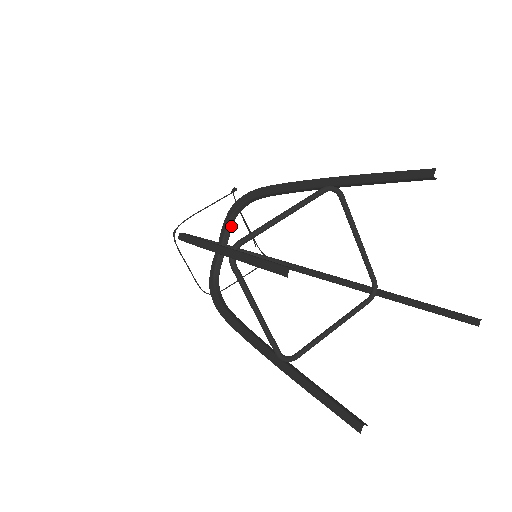
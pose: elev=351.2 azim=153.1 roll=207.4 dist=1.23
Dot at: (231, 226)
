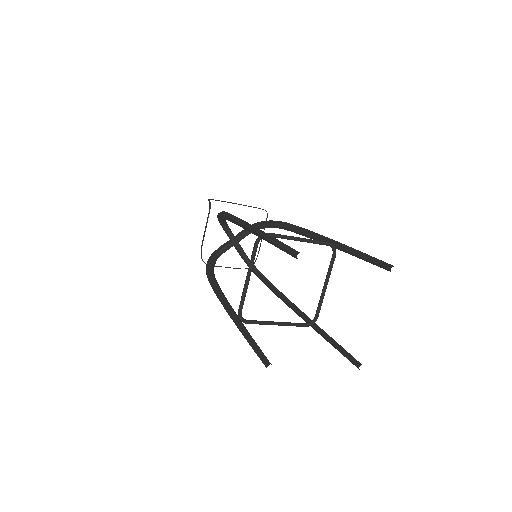
Dot at: (228, 228)
